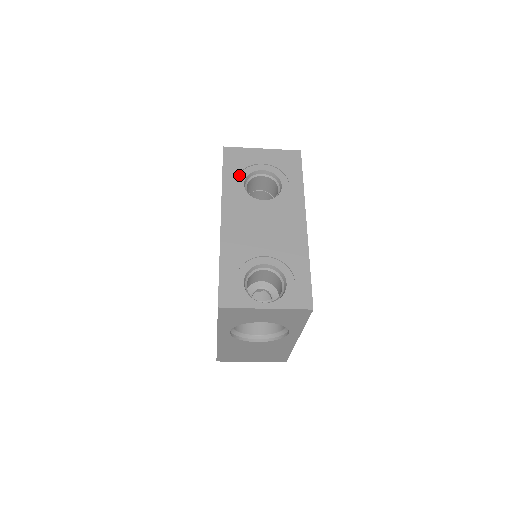
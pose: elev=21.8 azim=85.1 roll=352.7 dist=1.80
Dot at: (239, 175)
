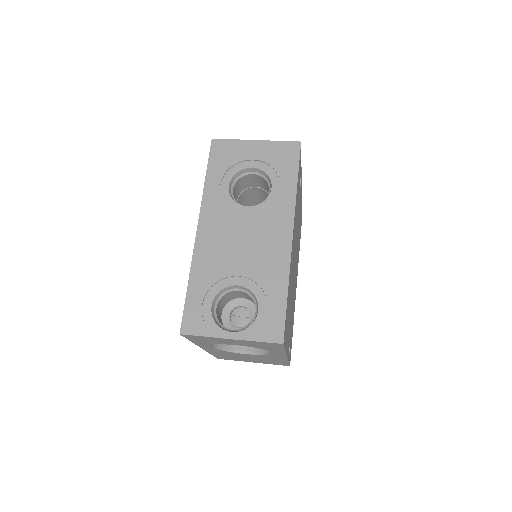
Dot at: (225, 174)
